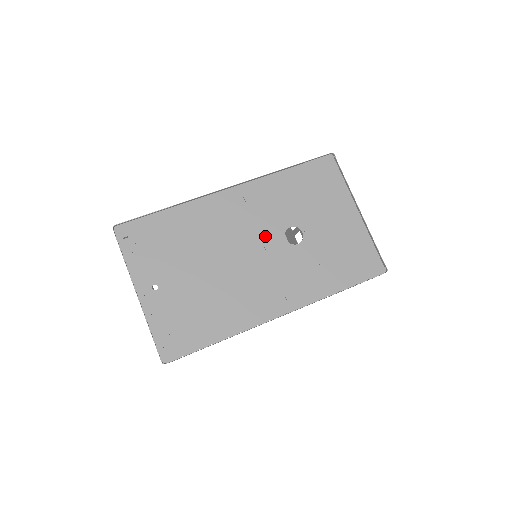
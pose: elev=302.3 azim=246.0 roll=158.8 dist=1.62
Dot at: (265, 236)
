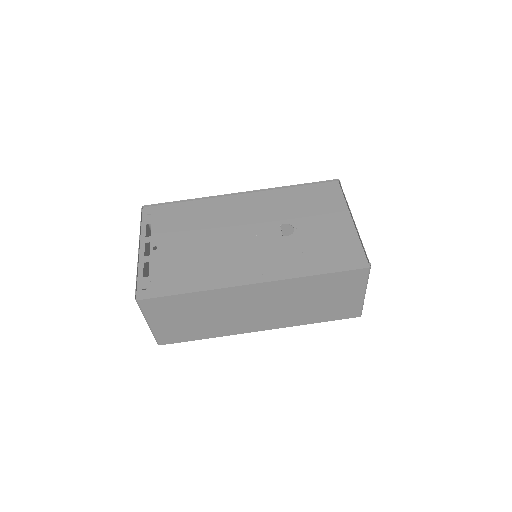
Dot at: (259, 227)
